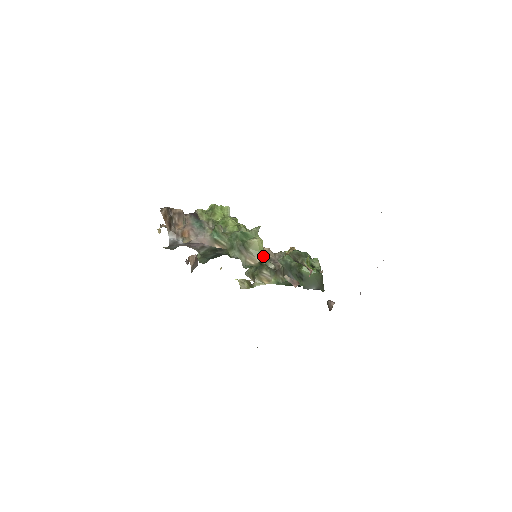
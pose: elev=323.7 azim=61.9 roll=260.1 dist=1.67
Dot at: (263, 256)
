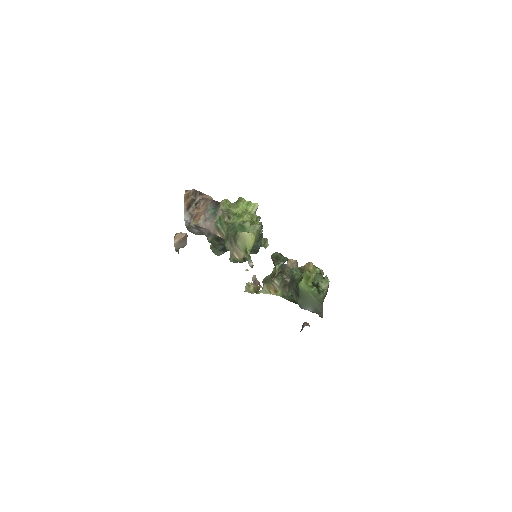
Dot at: (248, 252)
